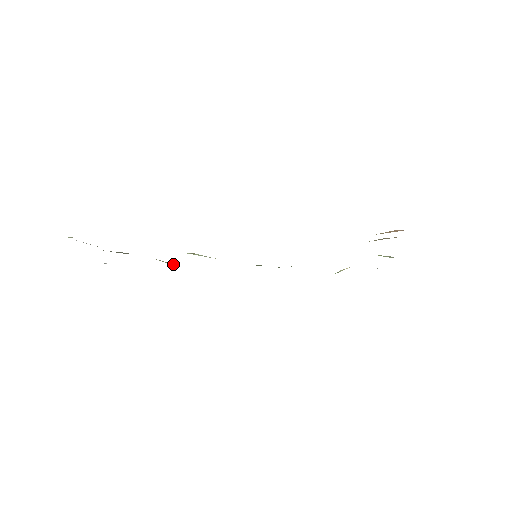
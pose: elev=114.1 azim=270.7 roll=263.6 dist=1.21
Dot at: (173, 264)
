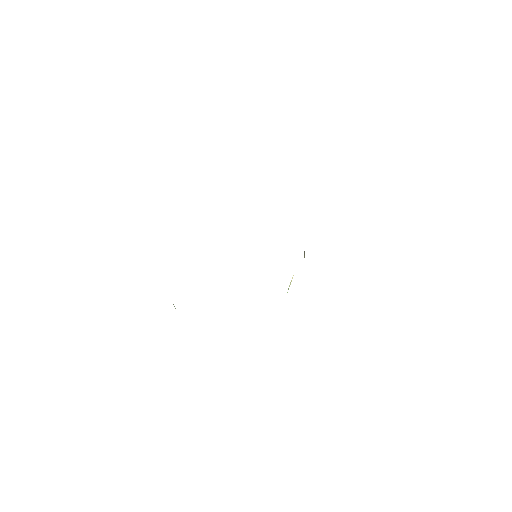
Dot at: occluded
